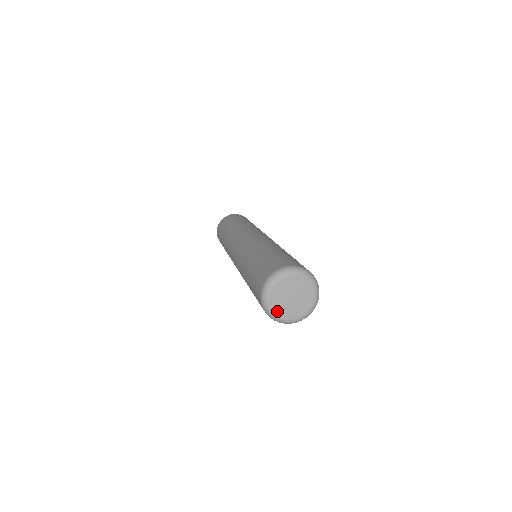
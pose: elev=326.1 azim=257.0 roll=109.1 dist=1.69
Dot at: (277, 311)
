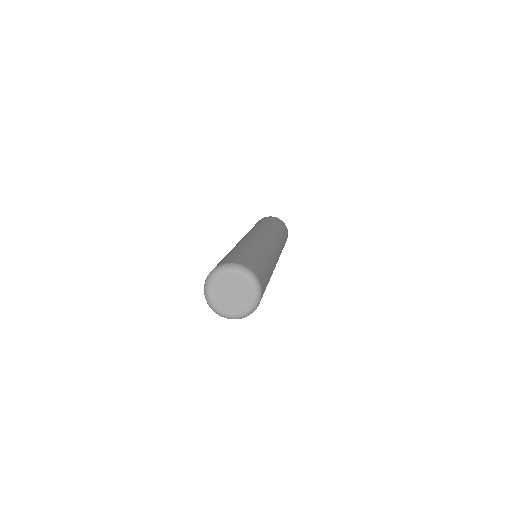
Dot at: (214, 301)
